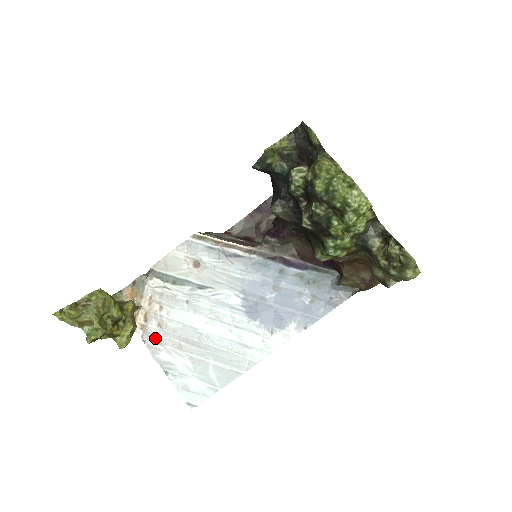
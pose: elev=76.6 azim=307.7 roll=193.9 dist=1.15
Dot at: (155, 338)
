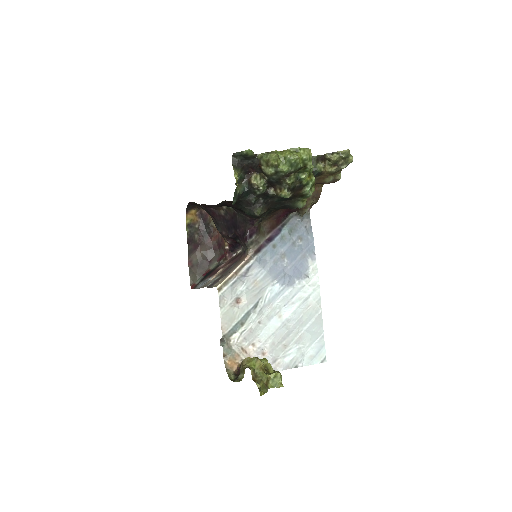
Dot at: (271, 362)
